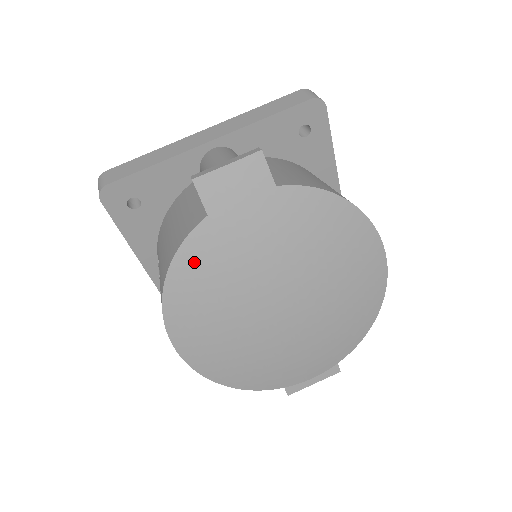
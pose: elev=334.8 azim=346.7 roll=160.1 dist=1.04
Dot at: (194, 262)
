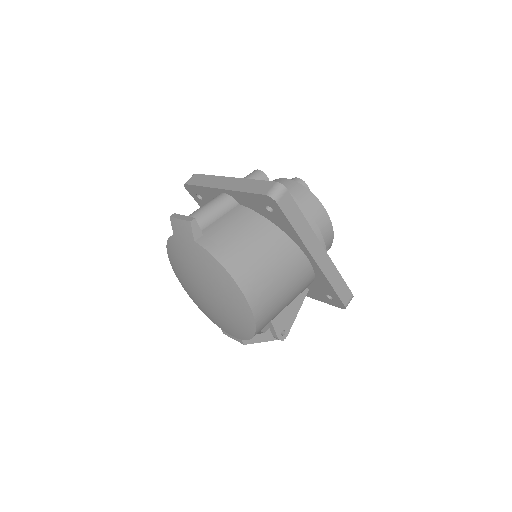
Dot at: (172, 249)
